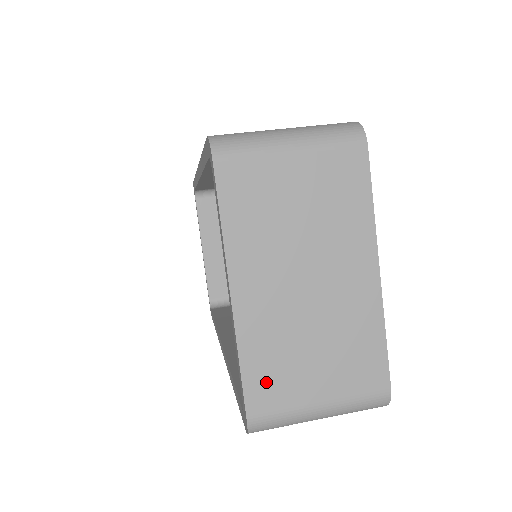
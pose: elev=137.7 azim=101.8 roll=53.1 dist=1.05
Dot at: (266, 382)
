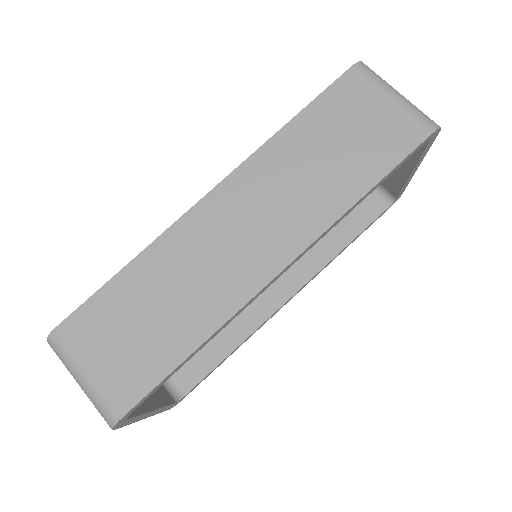
Dot at: occluded
